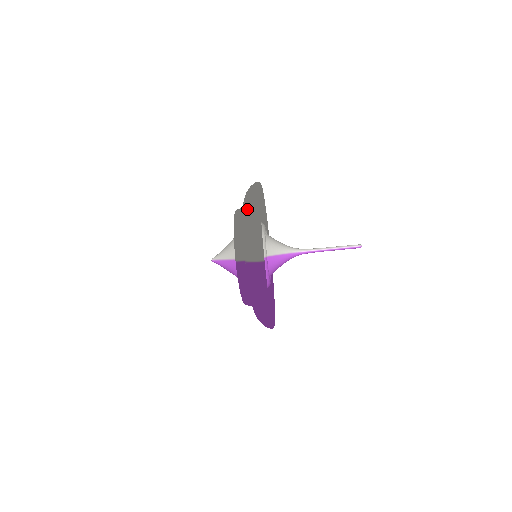
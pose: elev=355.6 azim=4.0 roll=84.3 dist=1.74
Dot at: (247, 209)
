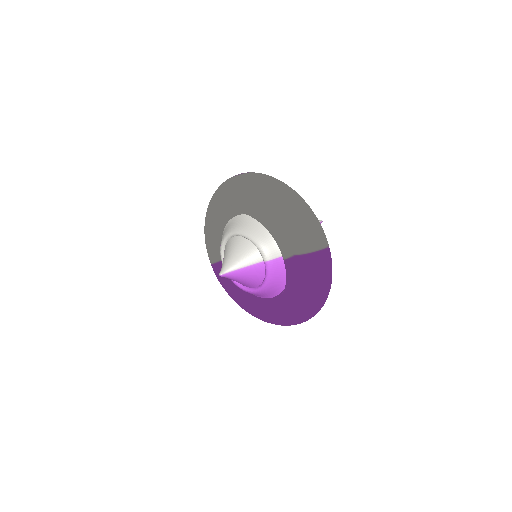
Dot at: (284, 199)
